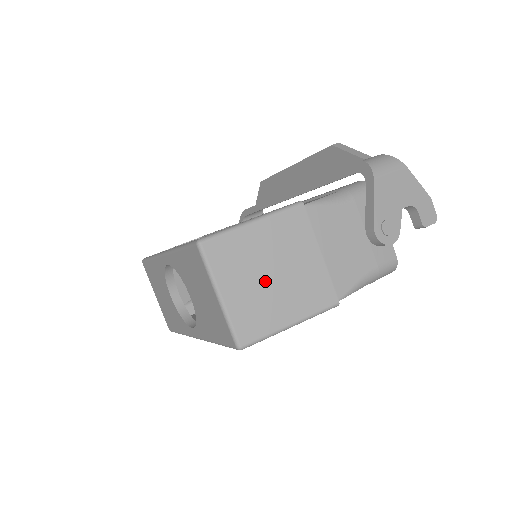
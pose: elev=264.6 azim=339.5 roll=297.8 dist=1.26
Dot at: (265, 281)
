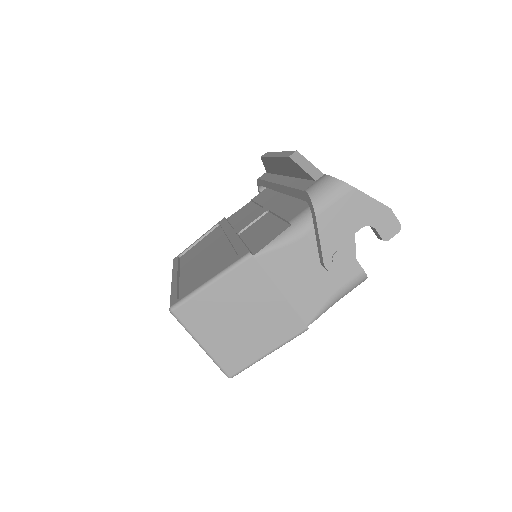
Dot at: (235, 326)
